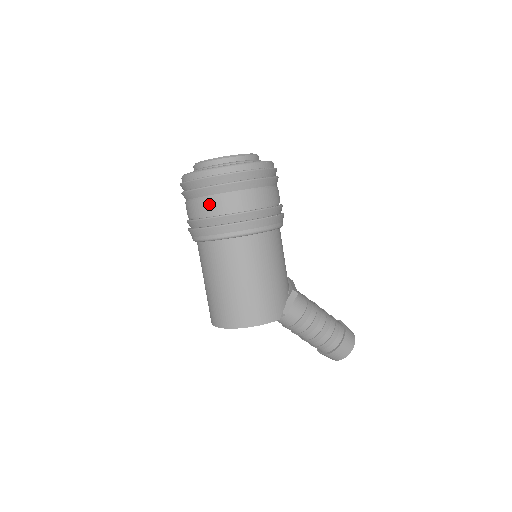
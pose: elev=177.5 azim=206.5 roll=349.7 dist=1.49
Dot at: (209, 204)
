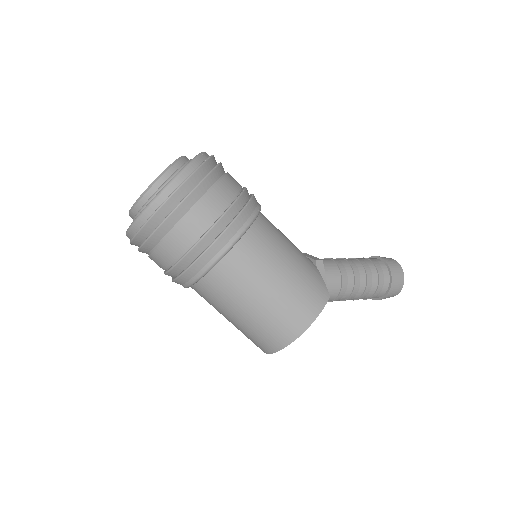
Dot at: (178, 238)
